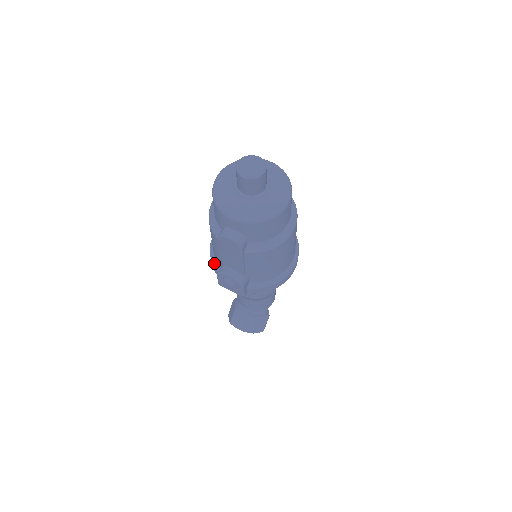
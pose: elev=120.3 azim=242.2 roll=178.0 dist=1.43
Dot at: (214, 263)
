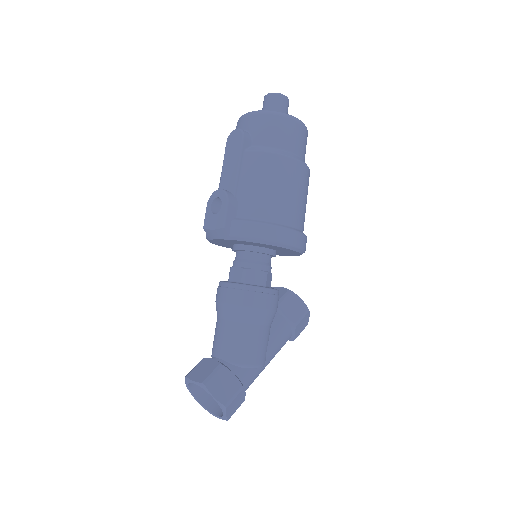
Dot at: occluded
